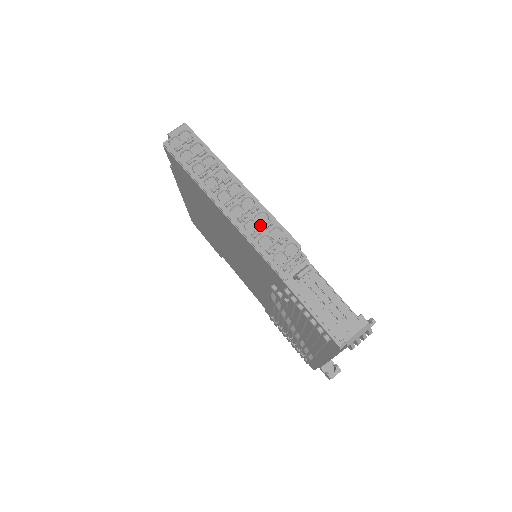
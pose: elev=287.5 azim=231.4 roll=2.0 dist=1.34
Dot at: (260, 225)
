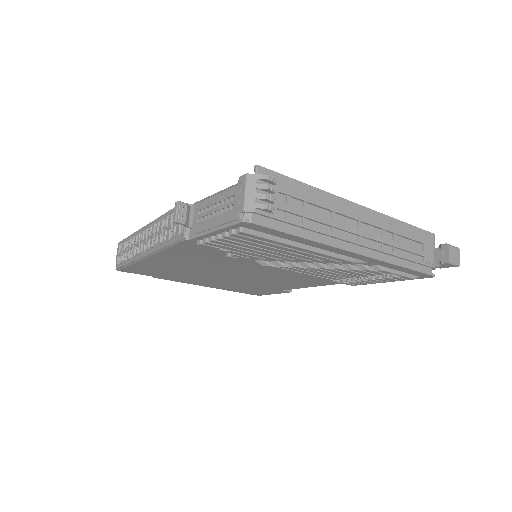
Dot at: (161, 231)
